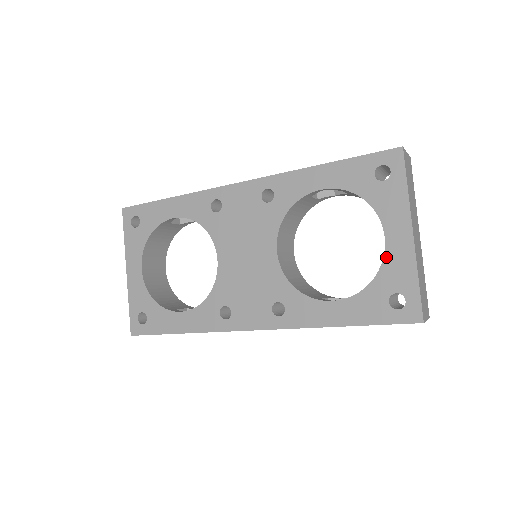
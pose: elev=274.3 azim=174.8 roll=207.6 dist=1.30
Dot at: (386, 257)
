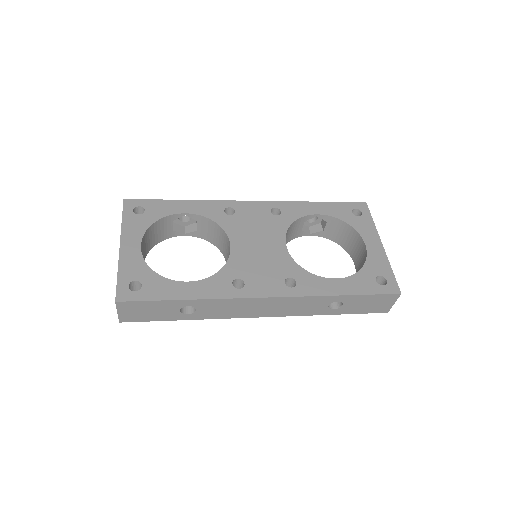
Dot at: (368, 255)
